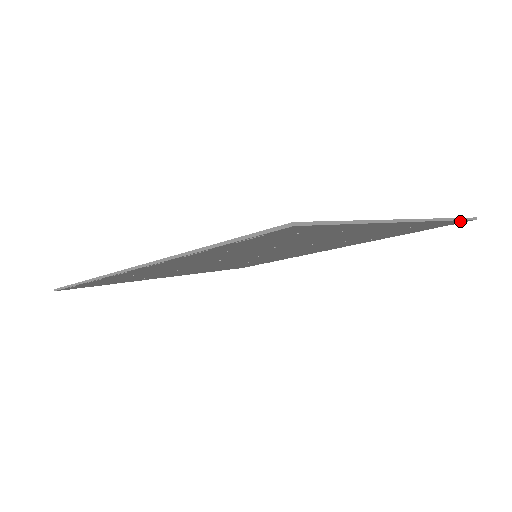
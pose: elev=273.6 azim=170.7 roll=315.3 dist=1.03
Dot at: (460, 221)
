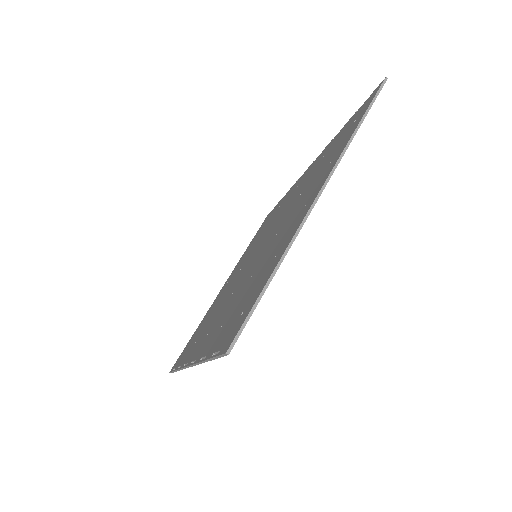
Dot at: occluded
